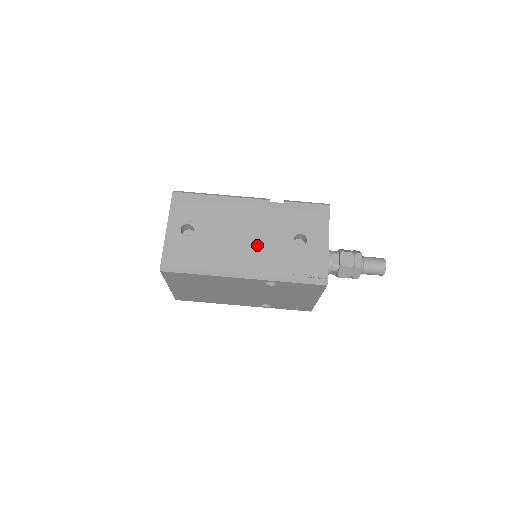
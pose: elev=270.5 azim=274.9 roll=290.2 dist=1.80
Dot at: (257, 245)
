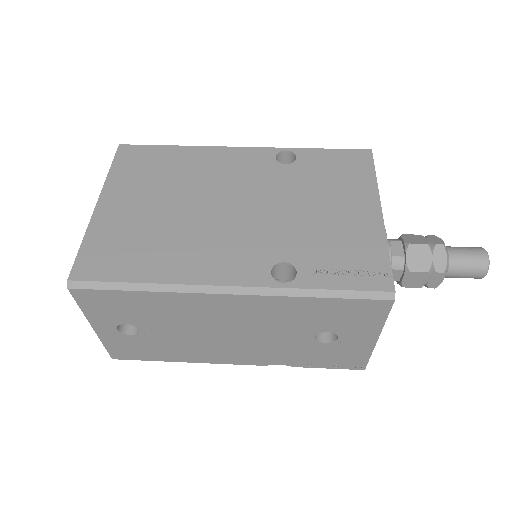
Dot at: occluded
